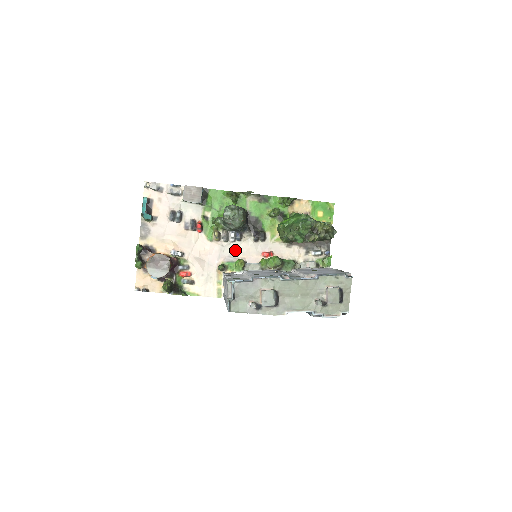
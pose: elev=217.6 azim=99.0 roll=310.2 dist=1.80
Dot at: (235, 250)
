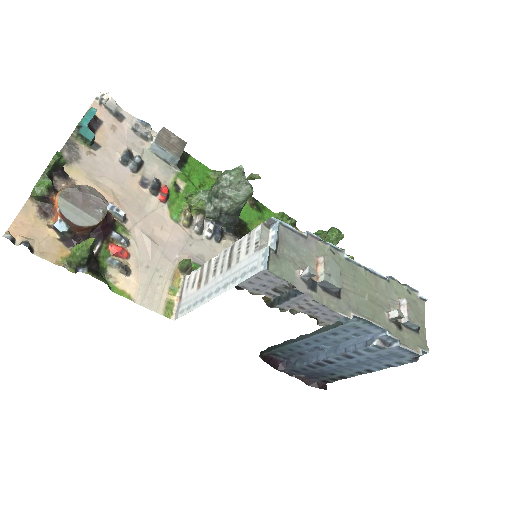
Dot at: (208, 251)
